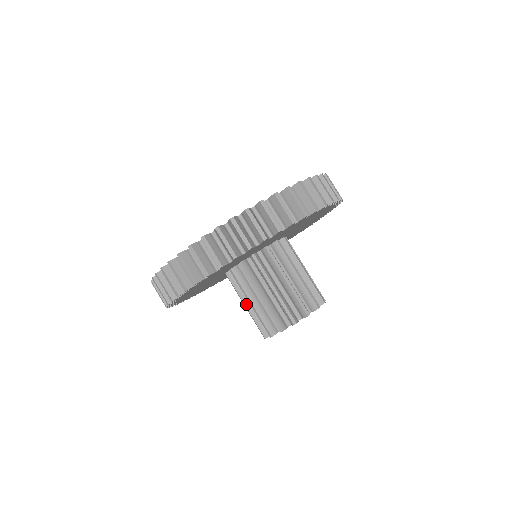
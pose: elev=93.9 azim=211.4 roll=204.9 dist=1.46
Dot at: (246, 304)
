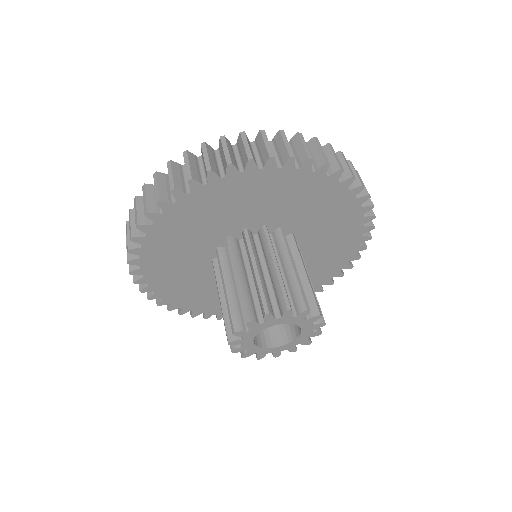
Dot at: (240, 275)
